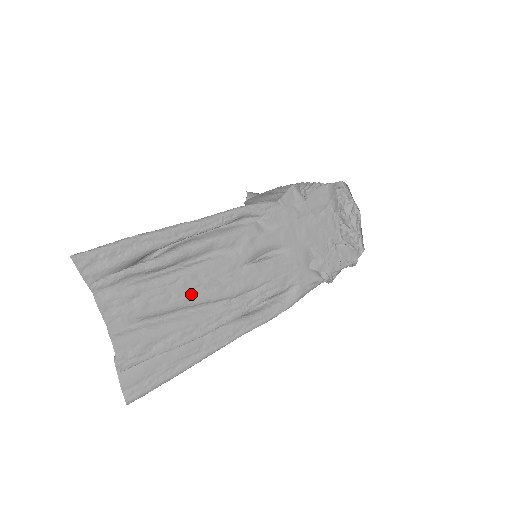
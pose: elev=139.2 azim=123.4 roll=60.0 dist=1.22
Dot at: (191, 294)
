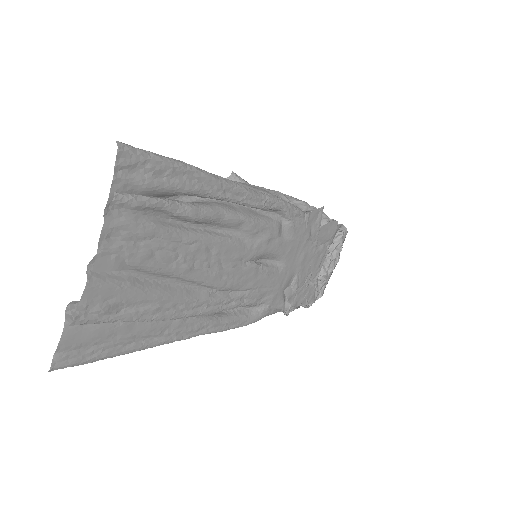
Dot at: (194, 266)
